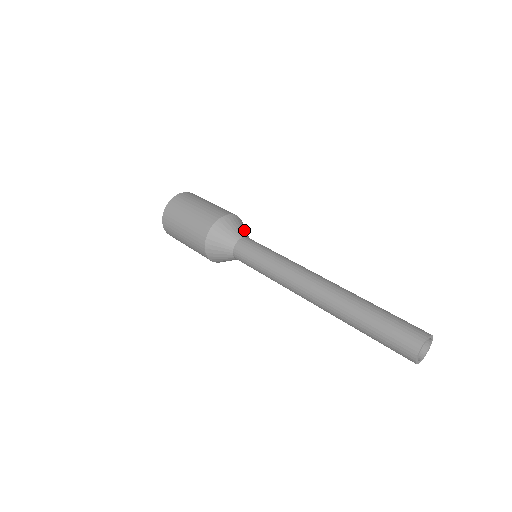
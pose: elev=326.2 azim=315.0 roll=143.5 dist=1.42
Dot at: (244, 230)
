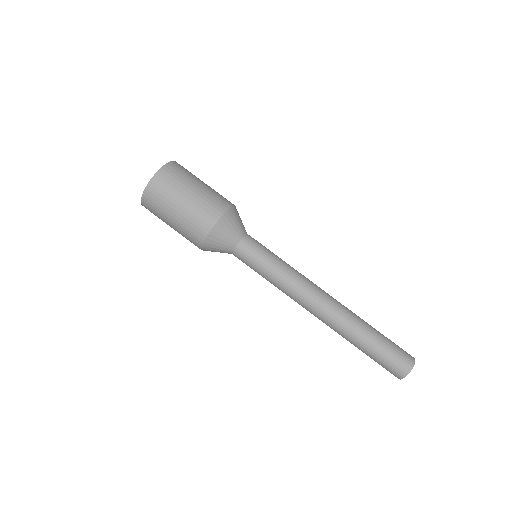
Dot at: (242, 224)
